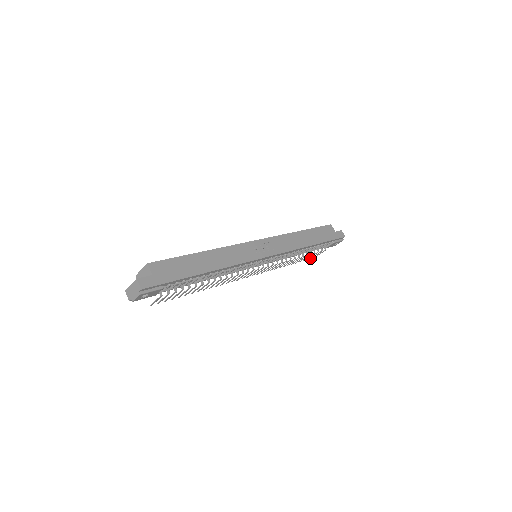
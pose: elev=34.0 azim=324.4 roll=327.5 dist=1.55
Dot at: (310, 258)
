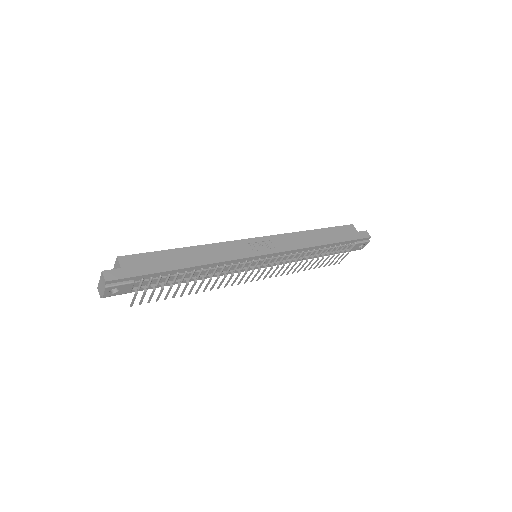
Dot at: (333, 264)
